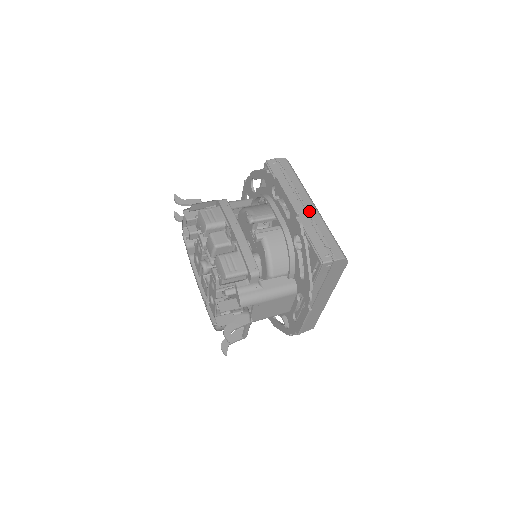
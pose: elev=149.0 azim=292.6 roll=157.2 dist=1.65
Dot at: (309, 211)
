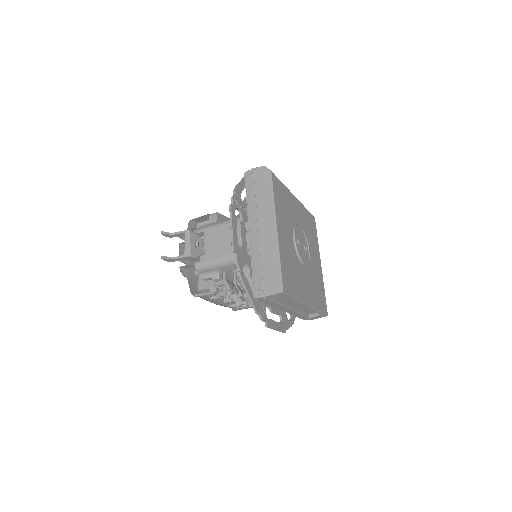
Dot at: occluded
